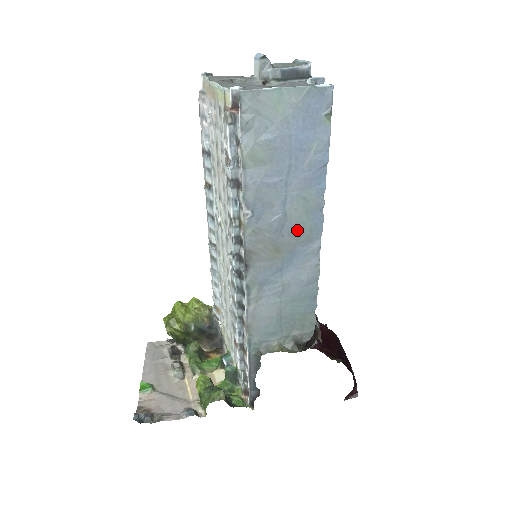
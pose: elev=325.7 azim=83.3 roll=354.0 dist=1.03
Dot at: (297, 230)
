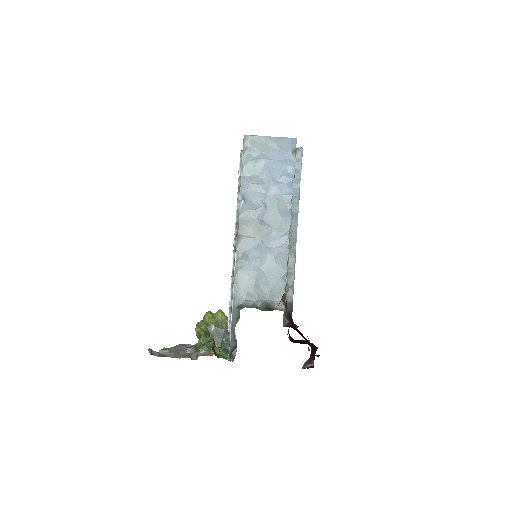
Dot at: (273, 220)
